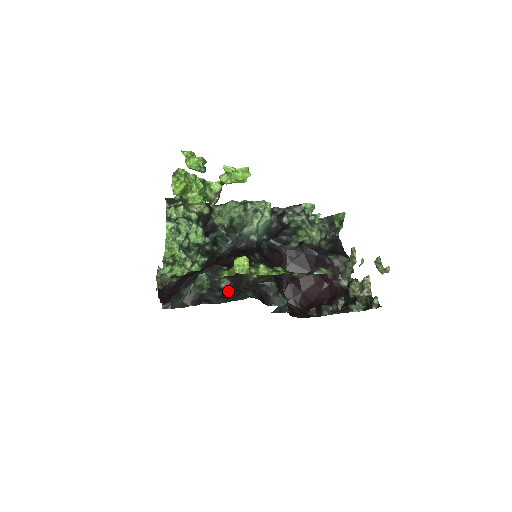
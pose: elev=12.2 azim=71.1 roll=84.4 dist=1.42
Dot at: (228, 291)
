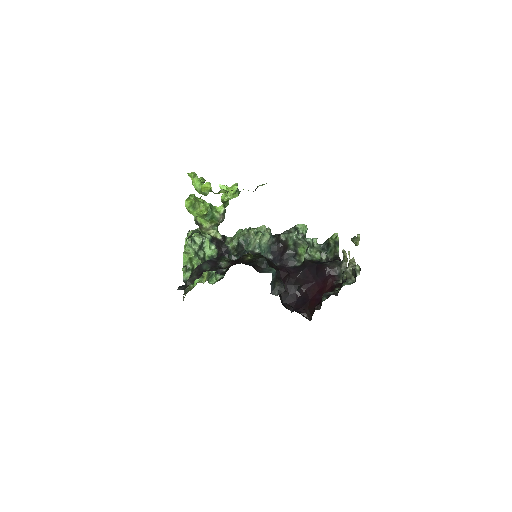
Dot at: (227, 267)
